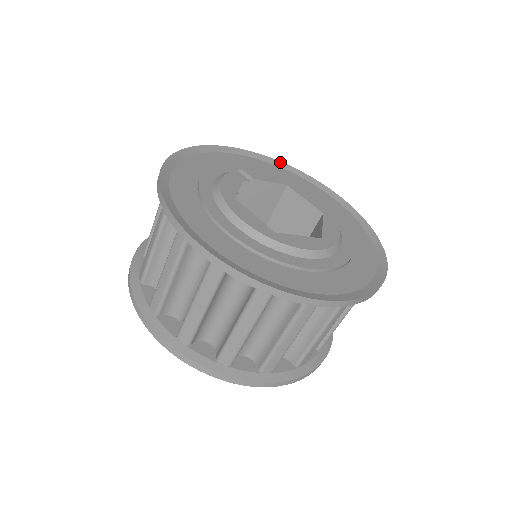
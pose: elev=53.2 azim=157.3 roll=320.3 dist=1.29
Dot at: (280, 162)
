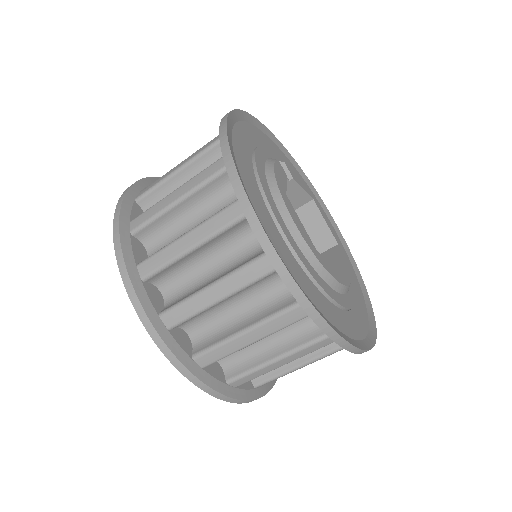
Dot at: (301, 169)
